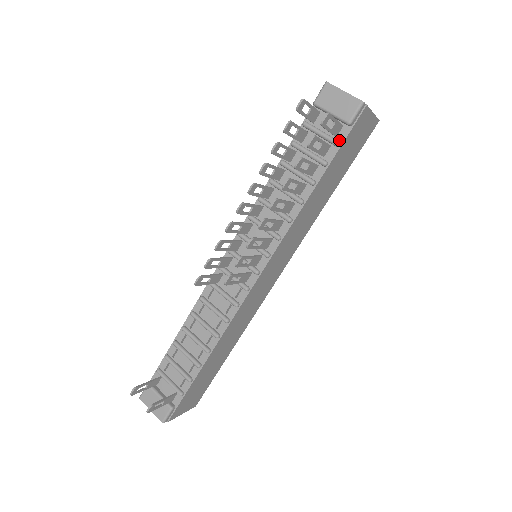
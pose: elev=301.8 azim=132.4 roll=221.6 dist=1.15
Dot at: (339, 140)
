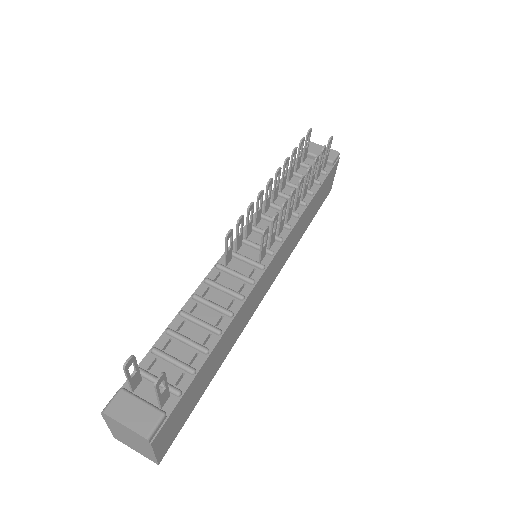
Dot at: (325, 172)
